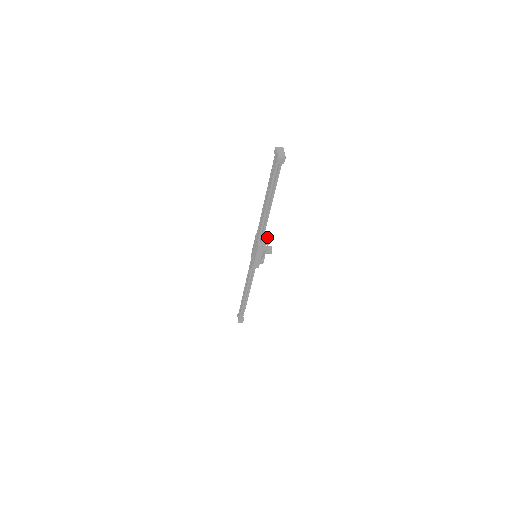
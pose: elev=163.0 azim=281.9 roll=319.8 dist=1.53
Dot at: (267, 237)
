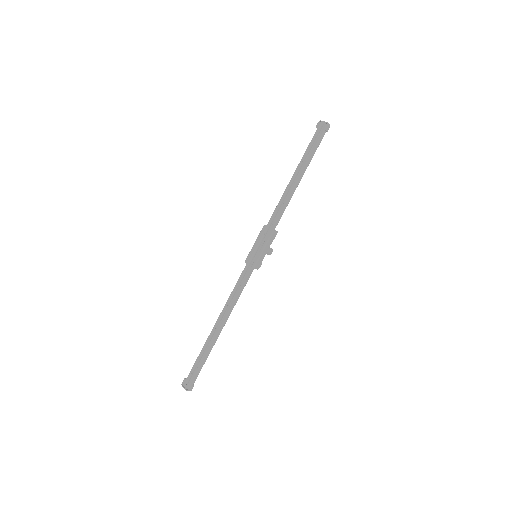
Dot at: occluded
